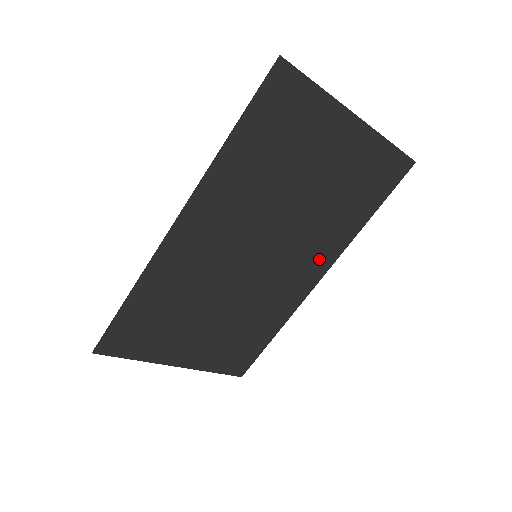
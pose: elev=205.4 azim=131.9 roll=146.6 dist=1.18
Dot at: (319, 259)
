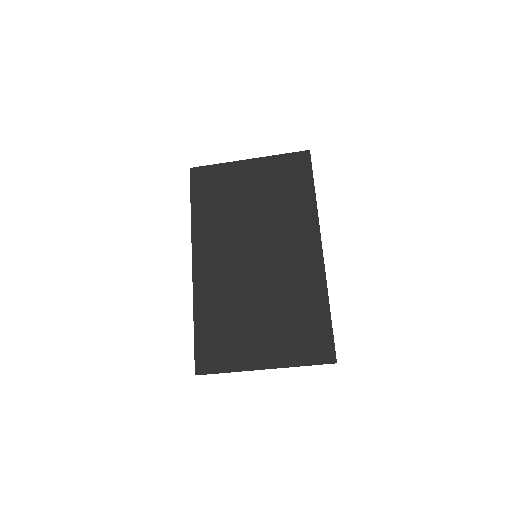
Dot at: (305, 234)
